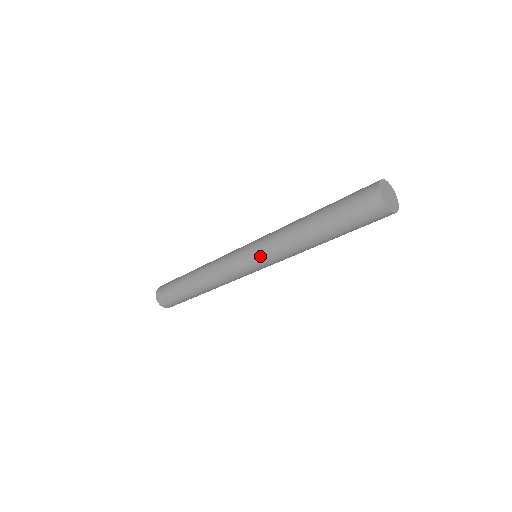
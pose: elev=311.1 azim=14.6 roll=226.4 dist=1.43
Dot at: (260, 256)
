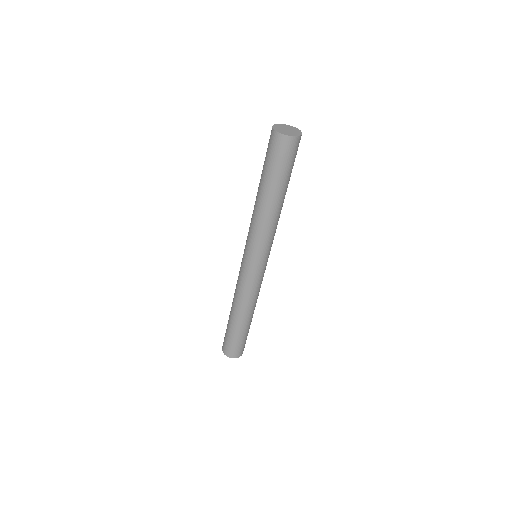
Dot at: (259, 252)
